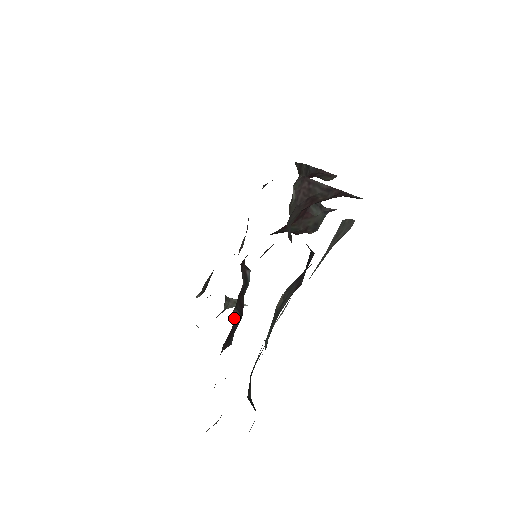
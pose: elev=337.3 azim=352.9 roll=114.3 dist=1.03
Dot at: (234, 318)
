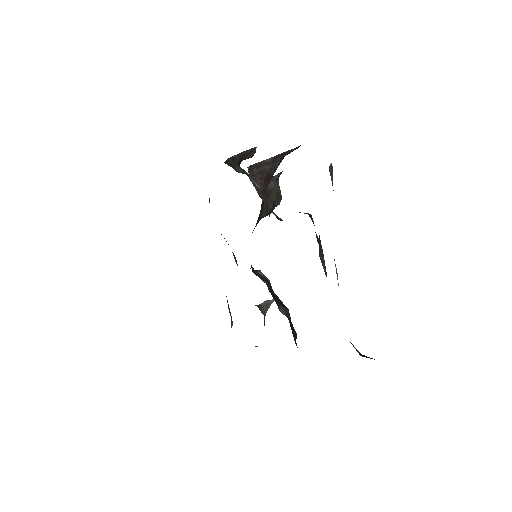
Dot at: (284, 314)
